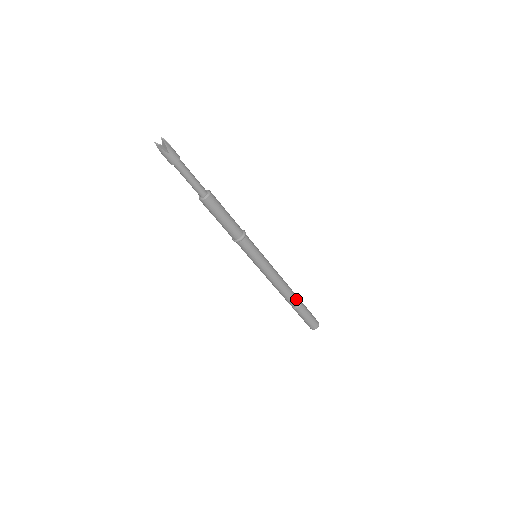
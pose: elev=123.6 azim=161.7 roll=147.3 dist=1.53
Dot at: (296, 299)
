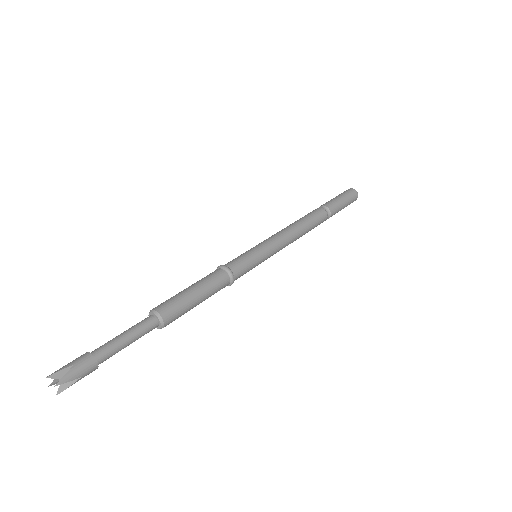
Dot at: (322, 216)
